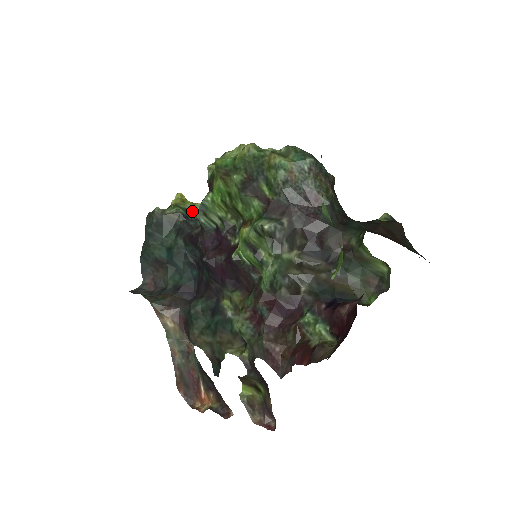
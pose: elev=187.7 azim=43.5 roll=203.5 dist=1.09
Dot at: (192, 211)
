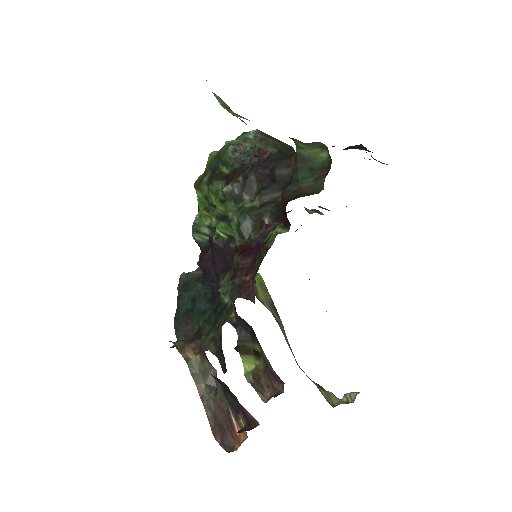
Dot at: occluded
